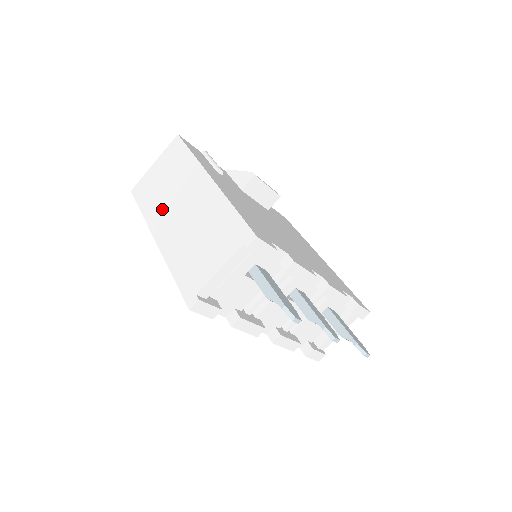
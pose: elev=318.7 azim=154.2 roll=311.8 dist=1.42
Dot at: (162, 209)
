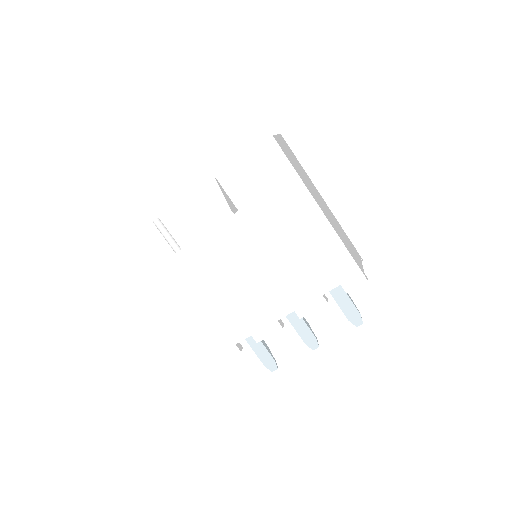
Dot at: occluded
